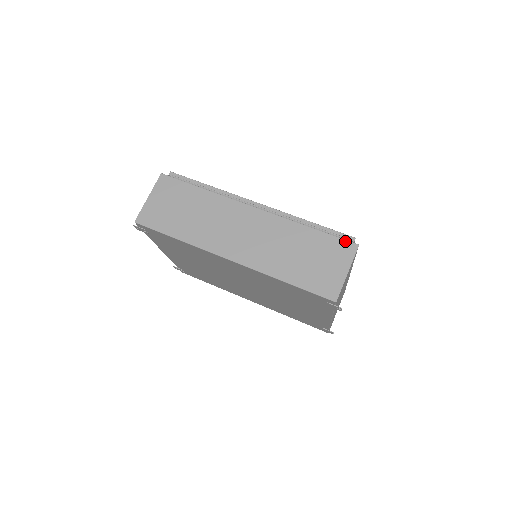
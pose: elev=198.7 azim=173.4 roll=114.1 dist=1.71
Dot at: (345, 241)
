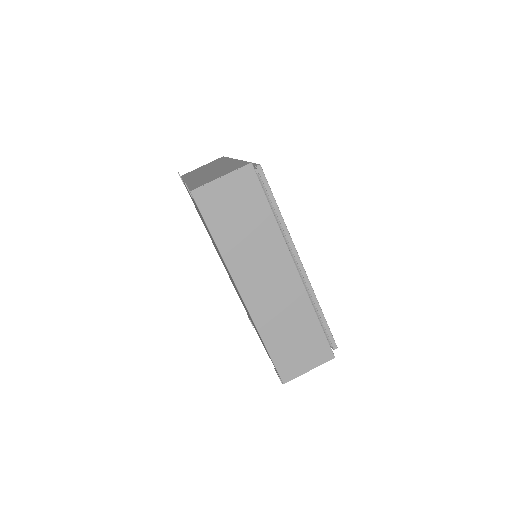
Dot at: (330, 348)
